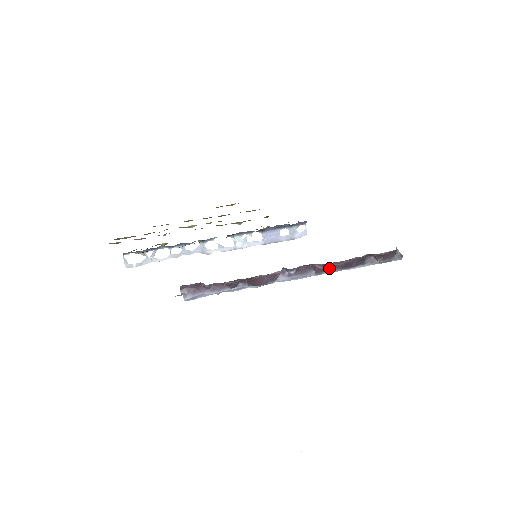
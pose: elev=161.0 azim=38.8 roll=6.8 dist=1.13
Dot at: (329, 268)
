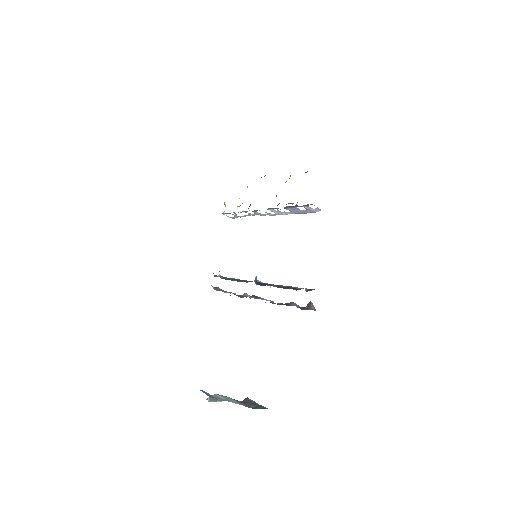
Dot at: occluded
